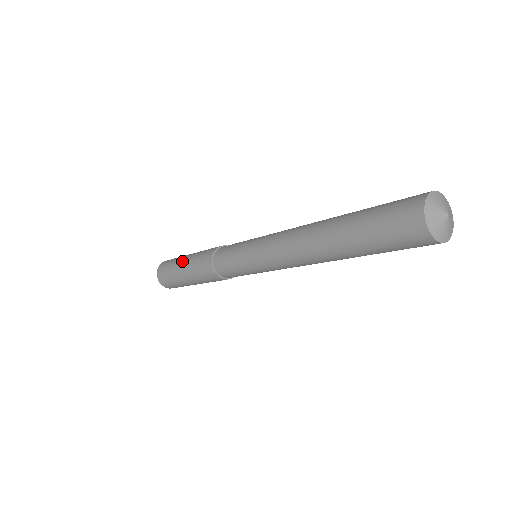
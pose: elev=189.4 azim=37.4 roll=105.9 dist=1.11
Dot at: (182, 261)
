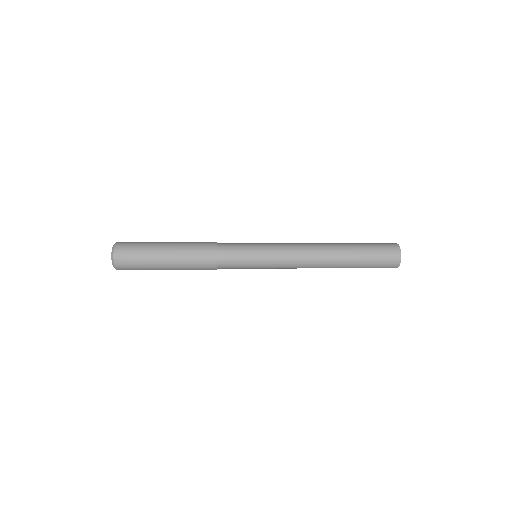
Dot at: (164, 250)
